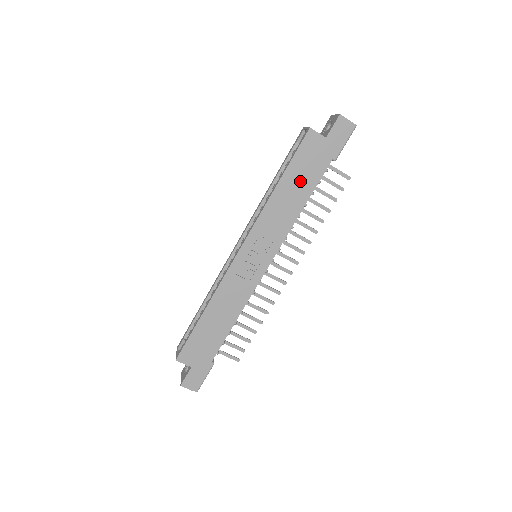
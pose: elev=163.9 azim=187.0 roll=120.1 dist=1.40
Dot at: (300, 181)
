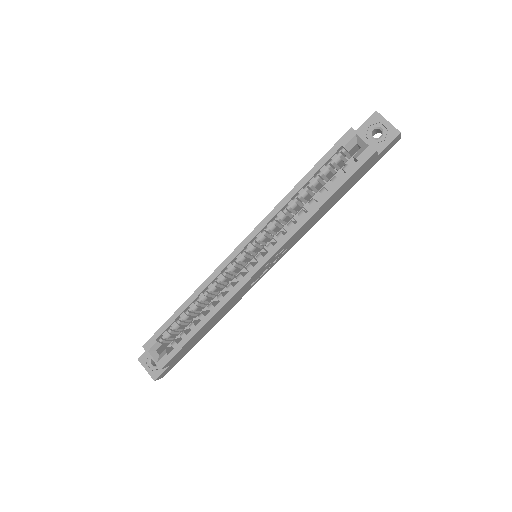
Dot at: (337, 197)
